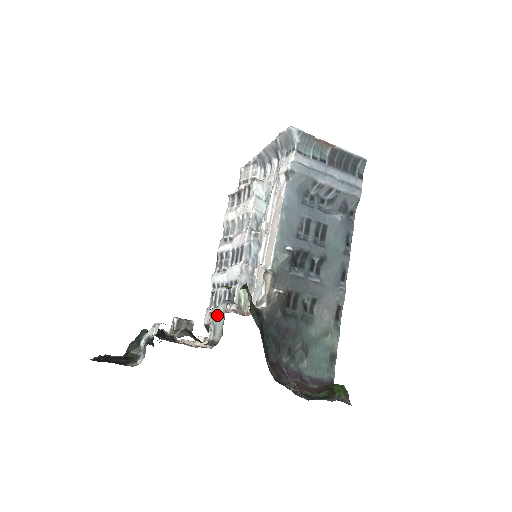
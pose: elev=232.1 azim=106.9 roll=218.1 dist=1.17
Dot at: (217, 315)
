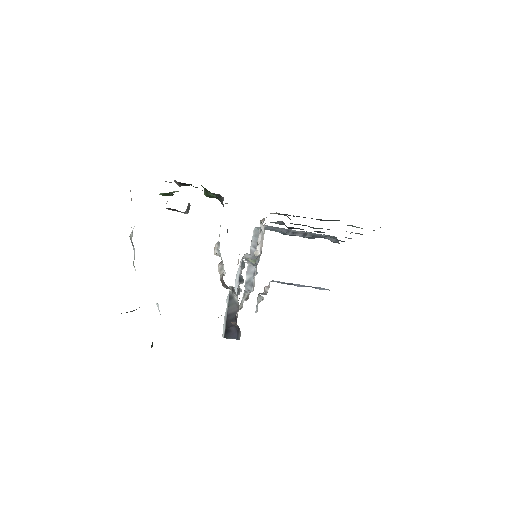
Dot at: occluded
